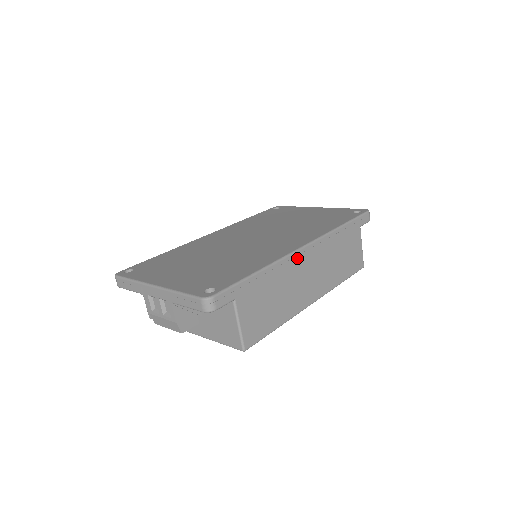
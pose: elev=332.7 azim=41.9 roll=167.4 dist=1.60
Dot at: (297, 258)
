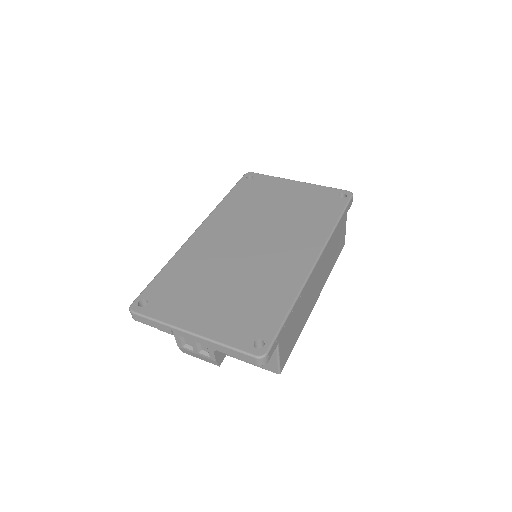
Dot at: (312, 275)
